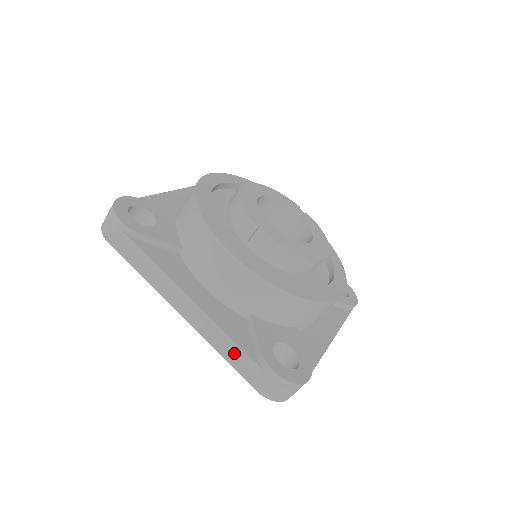
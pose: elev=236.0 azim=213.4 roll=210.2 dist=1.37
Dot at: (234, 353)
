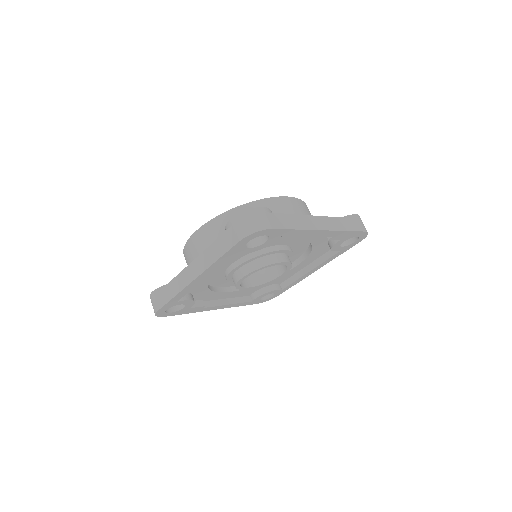
Dot at: (217, 248)
